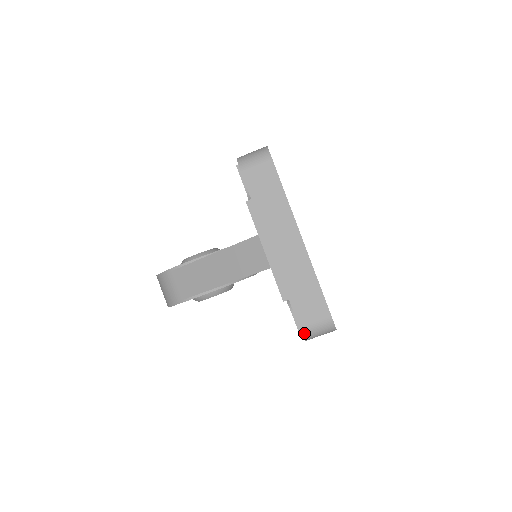
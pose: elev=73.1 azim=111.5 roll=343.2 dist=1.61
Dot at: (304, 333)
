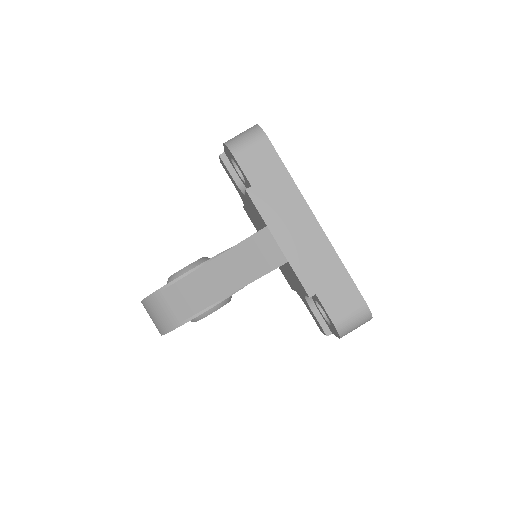
Dot at: (339, 329)
